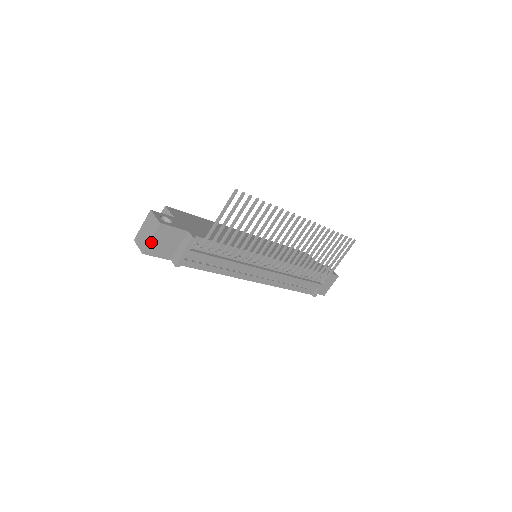
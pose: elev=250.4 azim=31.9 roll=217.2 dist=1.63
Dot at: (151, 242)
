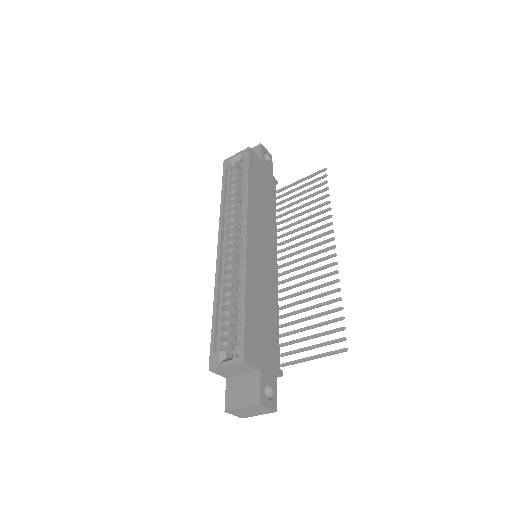
Dot at: occluded
